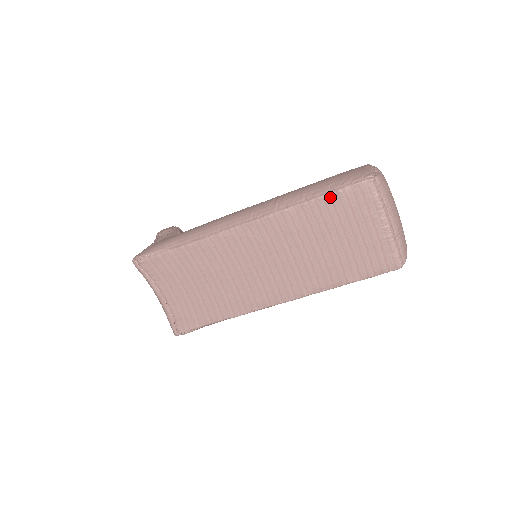
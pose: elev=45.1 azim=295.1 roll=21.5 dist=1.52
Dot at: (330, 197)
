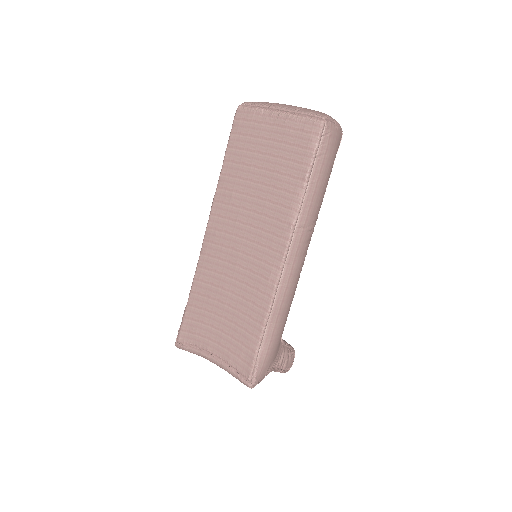
Dot at: (230, 147)
